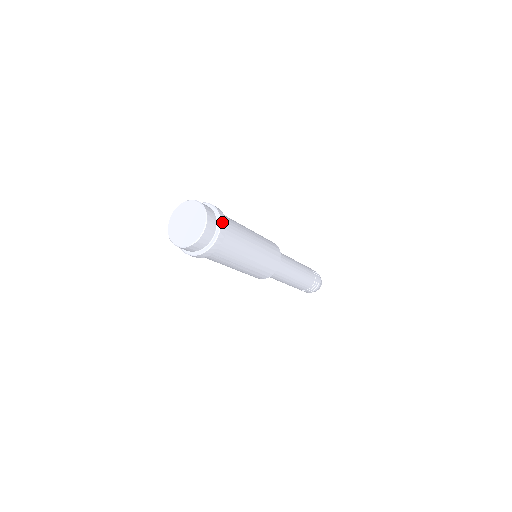
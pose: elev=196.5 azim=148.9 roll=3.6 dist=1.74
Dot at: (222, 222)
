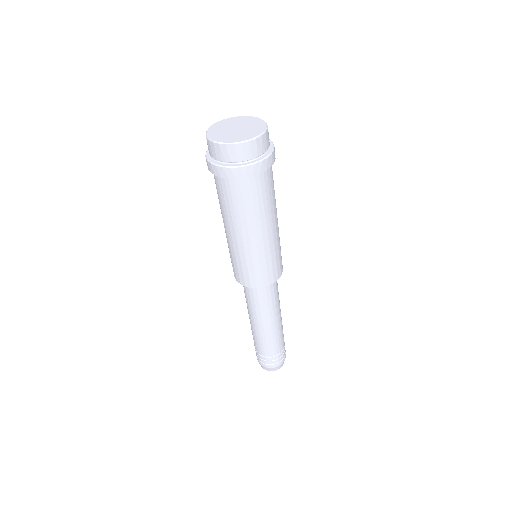
Dot at: (273, 153)
